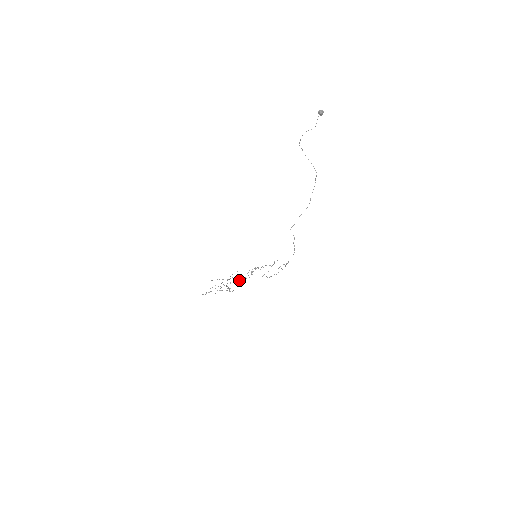
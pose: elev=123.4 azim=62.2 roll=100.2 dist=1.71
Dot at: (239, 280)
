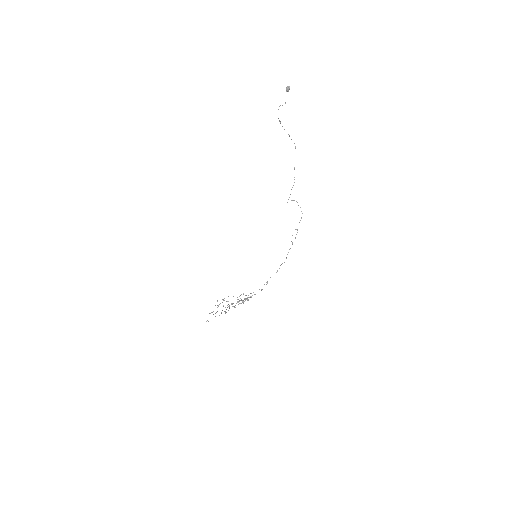
Dot at: occluded
